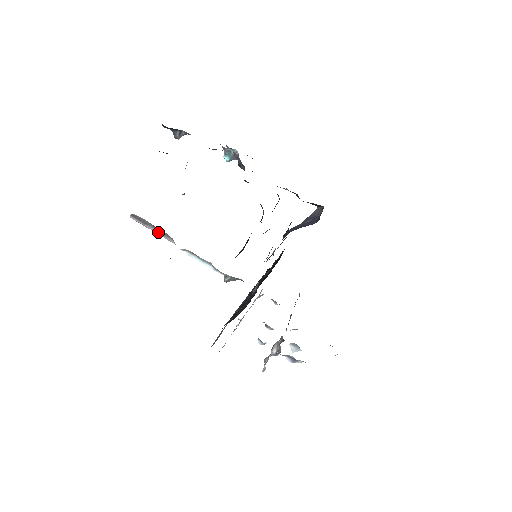
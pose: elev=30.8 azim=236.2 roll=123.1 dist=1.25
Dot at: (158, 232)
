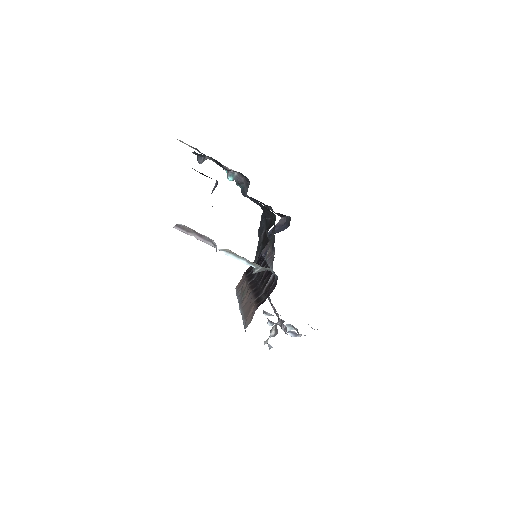
Dot at: (199, 238)
